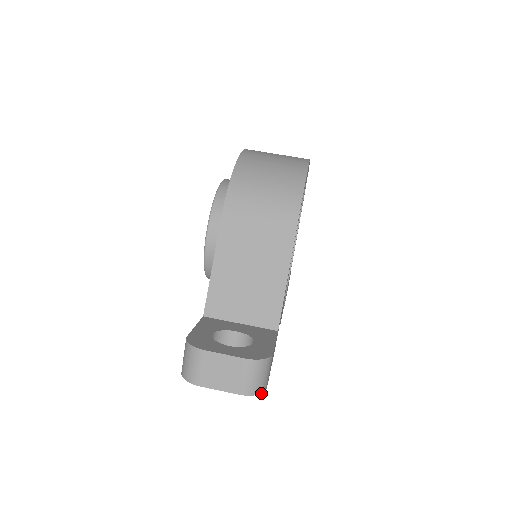
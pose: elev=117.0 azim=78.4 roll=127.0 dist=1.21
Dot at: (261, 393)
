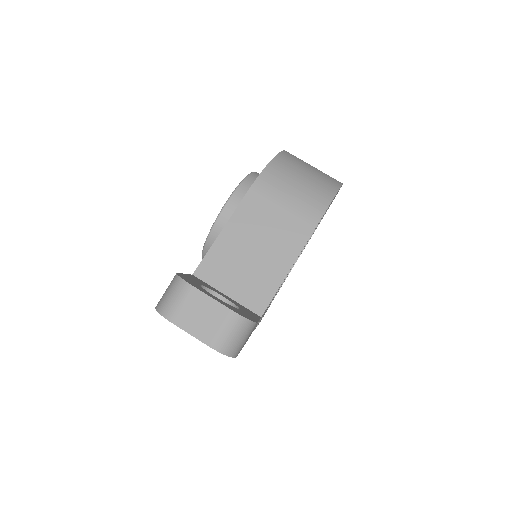
Dot at: occluded
